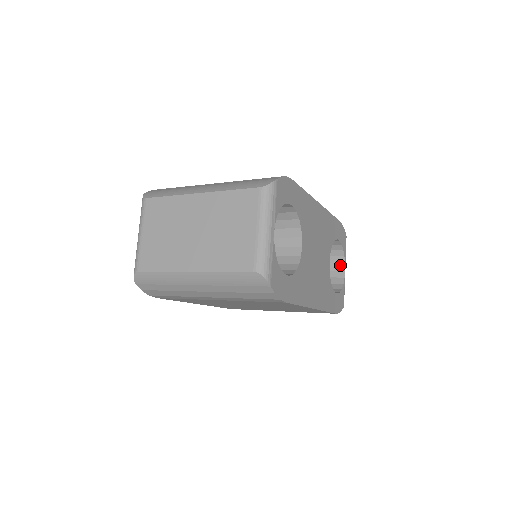
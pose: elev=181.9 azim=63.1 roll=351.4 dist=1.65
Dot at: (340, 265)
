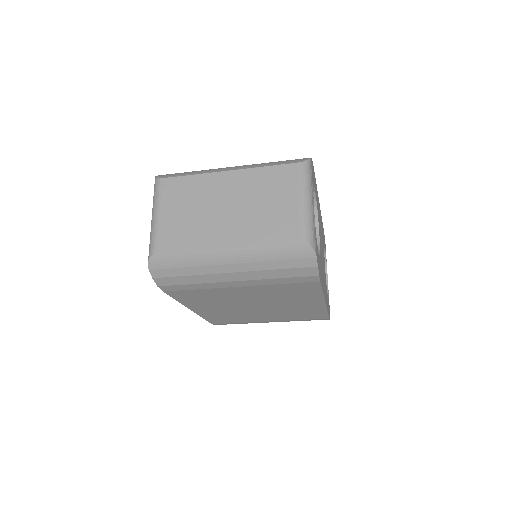
Dot at: occluded
